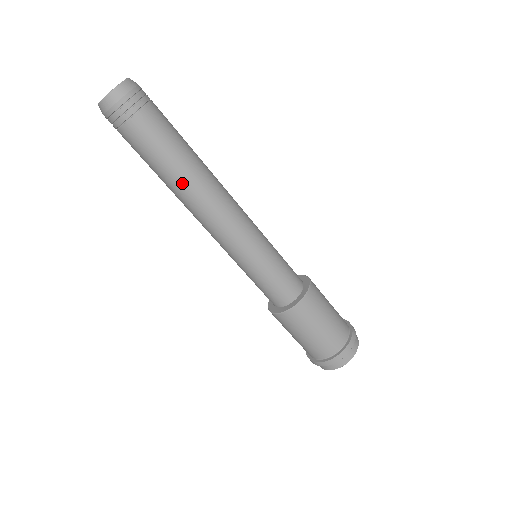
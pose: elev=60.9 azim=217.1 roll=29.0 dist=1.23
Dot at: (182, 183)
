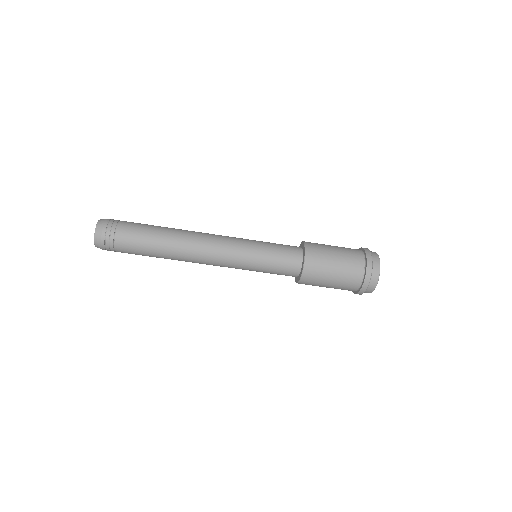
Dot at: occluded
